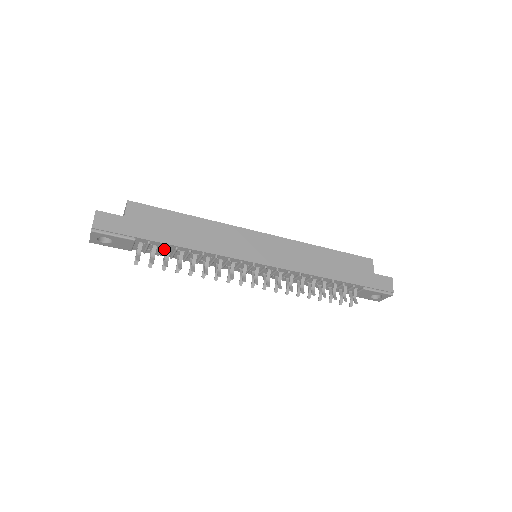
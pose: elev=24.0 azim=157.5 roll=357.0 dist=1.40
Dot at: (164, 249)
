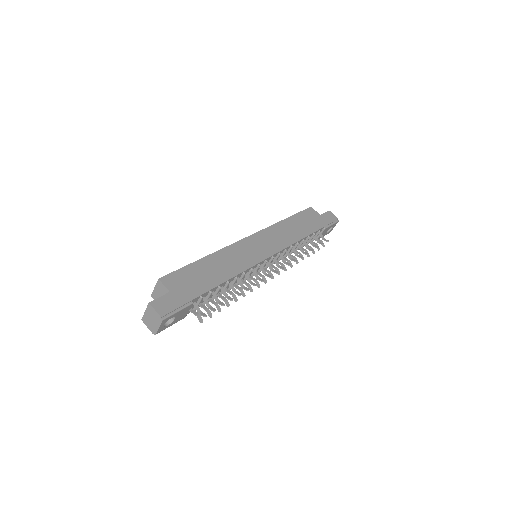
Dot at: (208, 296)
